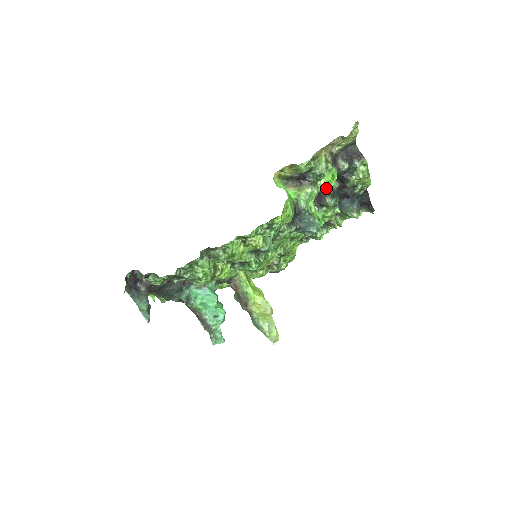
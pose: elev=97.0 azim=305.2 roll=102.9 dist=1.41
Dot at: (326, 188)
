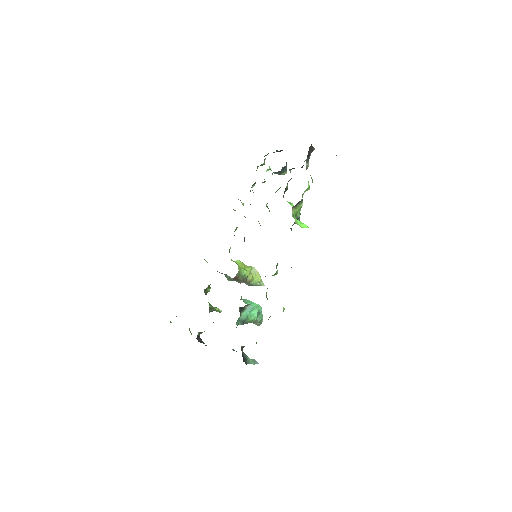
Dot at: occluded
